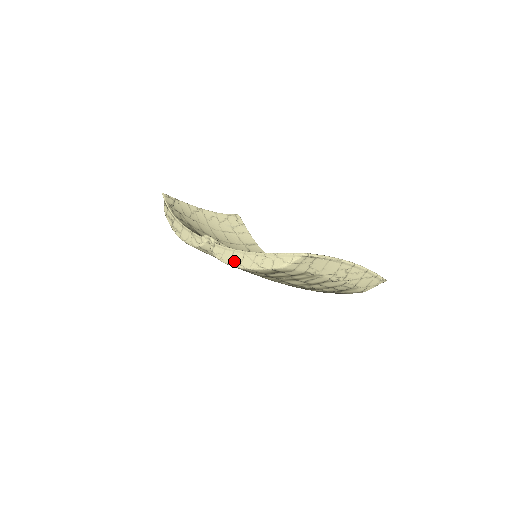
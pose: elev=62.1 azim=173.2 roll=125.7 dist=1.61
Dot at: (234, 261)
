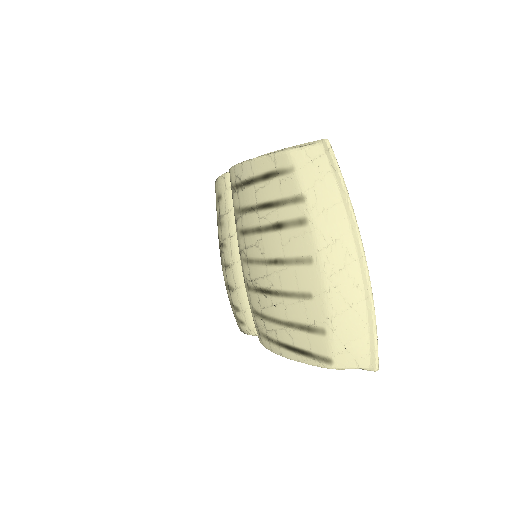
Dot at: occluded
